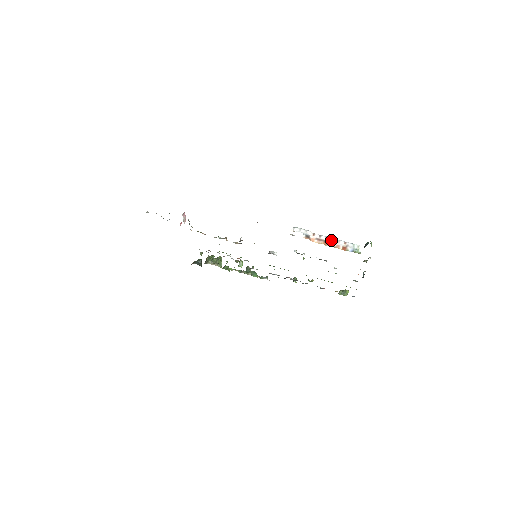
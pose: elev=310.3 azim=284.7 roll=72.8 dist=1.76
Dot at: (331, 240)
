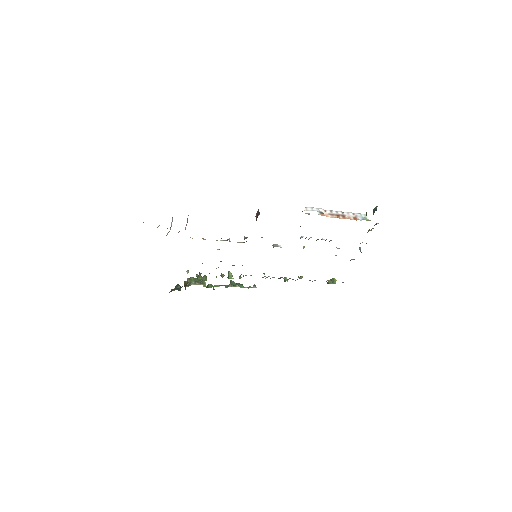
Dot at: (341, 213)
